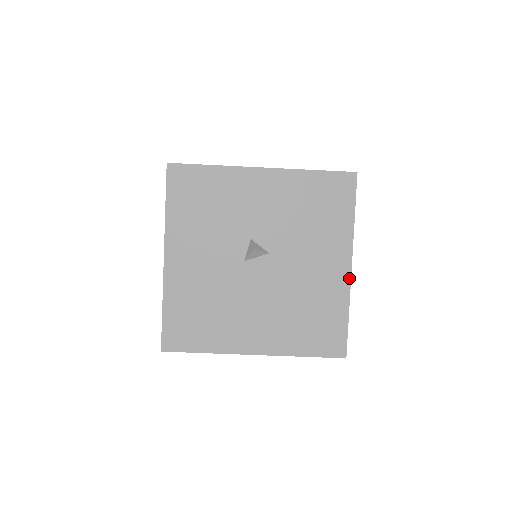
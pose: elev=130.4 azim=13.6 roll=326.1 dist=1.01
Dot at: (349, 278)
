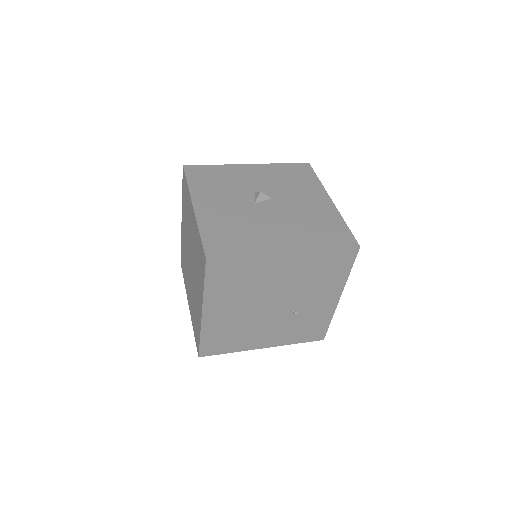
Dot at: (334, 205)
